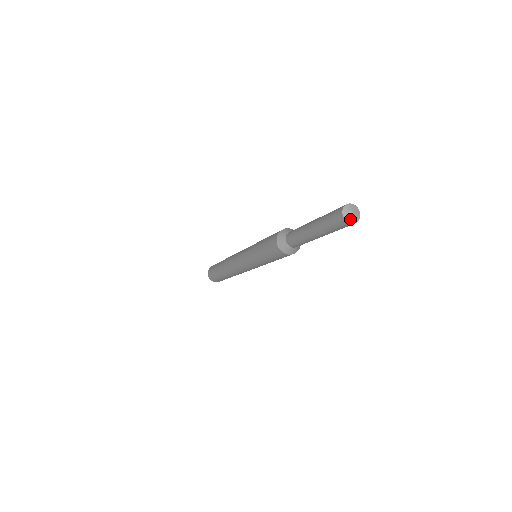
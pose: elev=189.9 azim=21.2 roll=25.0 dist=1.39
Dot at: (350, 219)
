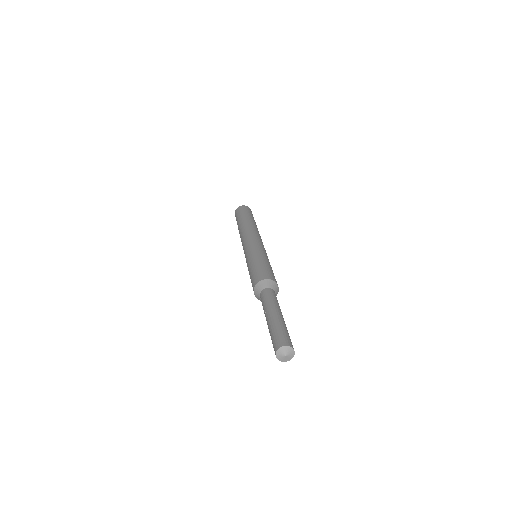
Dot at: (281, 358)
